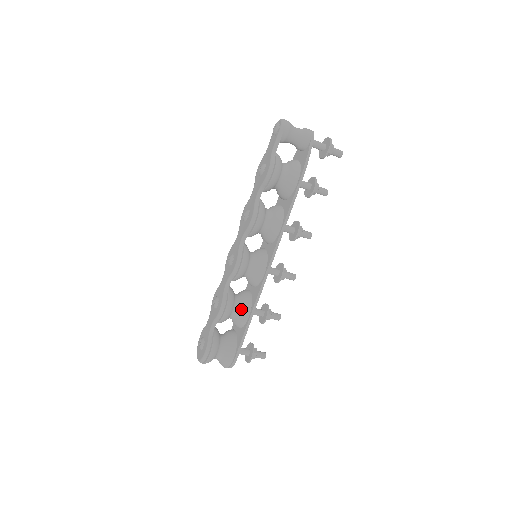
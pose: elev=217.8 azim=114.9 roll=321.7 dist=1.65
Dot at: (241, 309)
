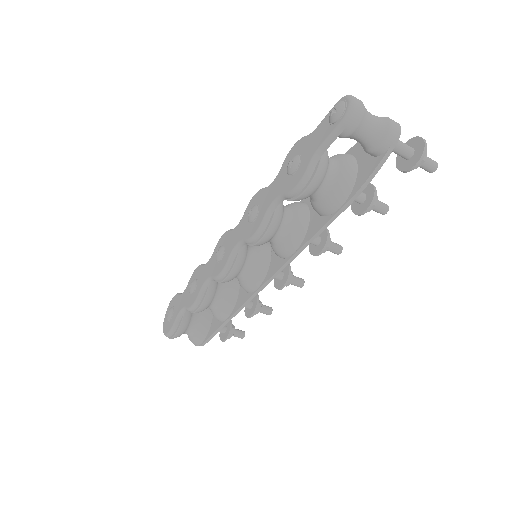
Dot at: (220, 307)
